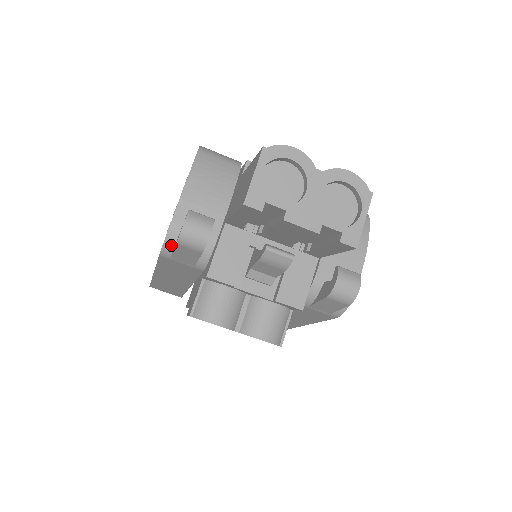
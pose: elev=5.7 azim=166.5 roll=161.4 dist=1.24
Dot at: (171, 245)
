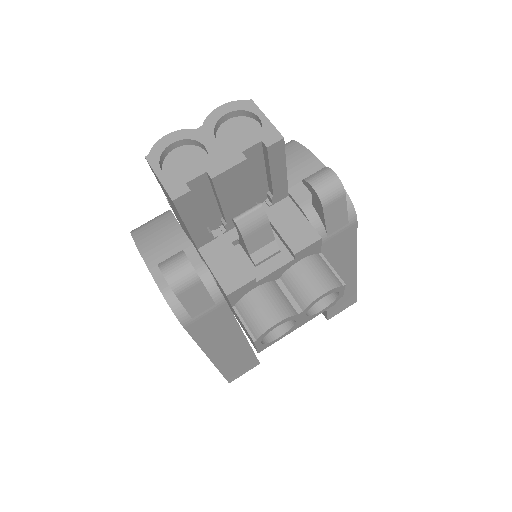
Dot at: (179, 307)
